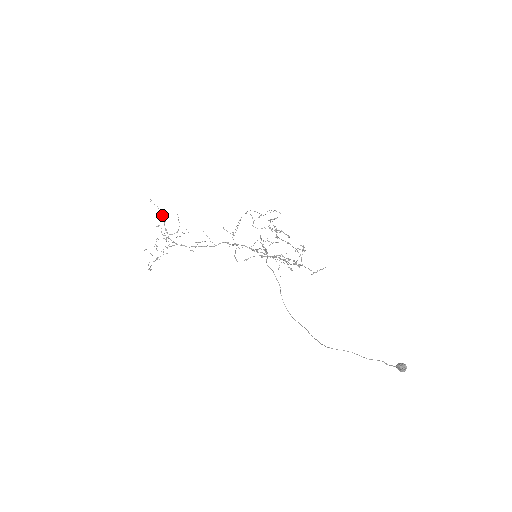
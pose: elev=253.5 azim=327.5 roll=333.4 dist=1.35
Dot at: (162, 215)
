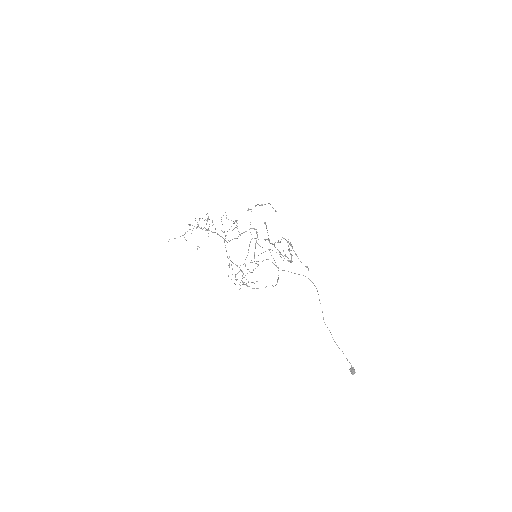
Dot at: occluded
